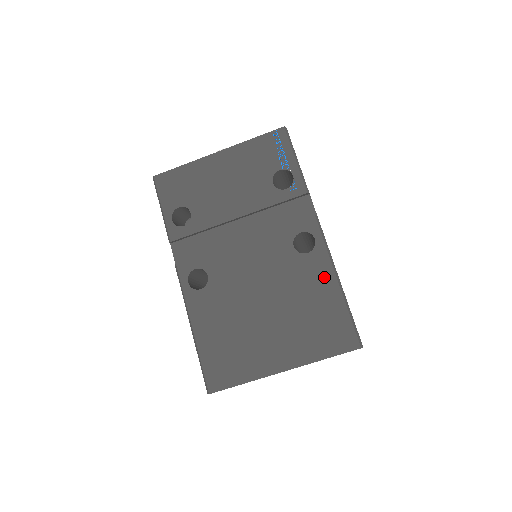
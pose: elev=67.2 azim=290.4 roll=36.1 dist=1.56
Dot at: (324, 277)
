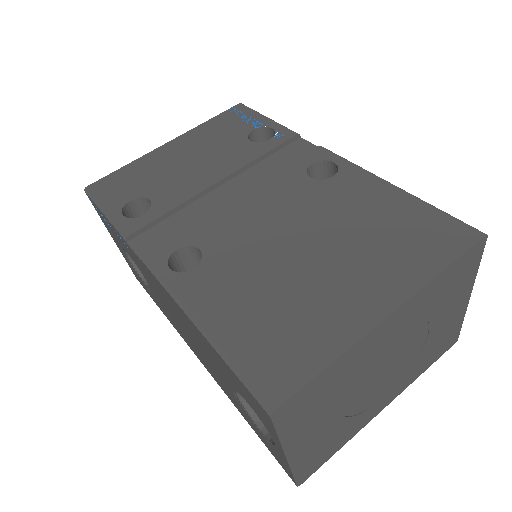
Dot at: (372, 188)
